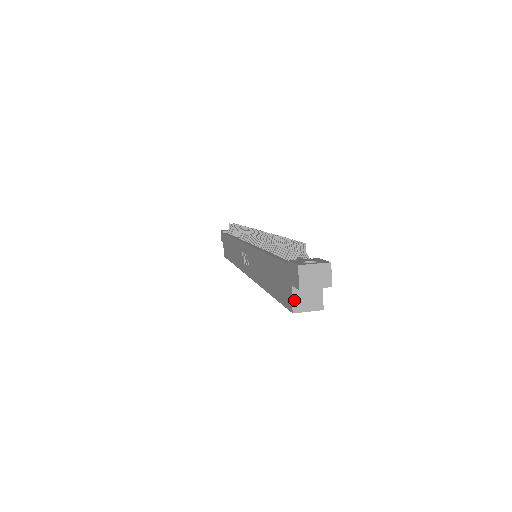
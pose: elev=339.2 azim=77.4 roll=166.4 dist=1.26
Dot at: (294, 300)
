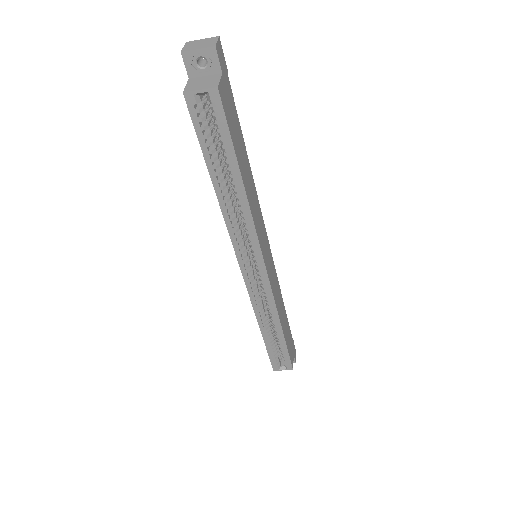
Dot at: (188, 86)
